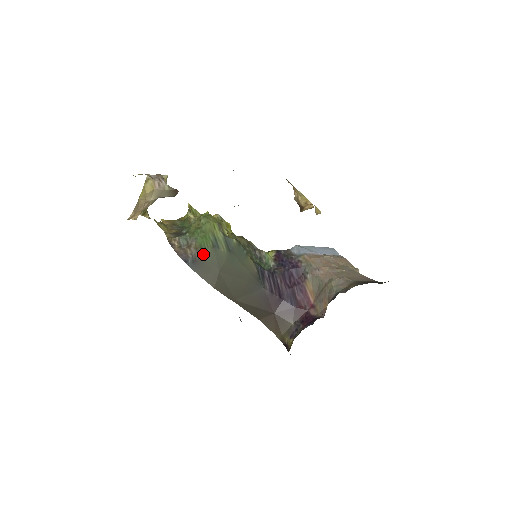
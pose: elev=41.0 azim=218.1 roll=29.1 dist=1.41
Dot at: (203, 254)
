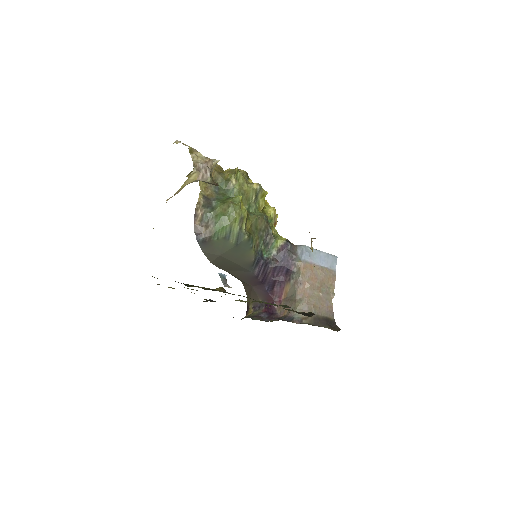
Dot at: (214, 239)
